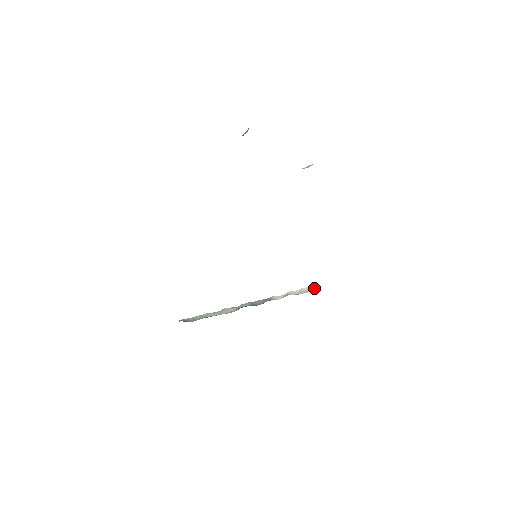
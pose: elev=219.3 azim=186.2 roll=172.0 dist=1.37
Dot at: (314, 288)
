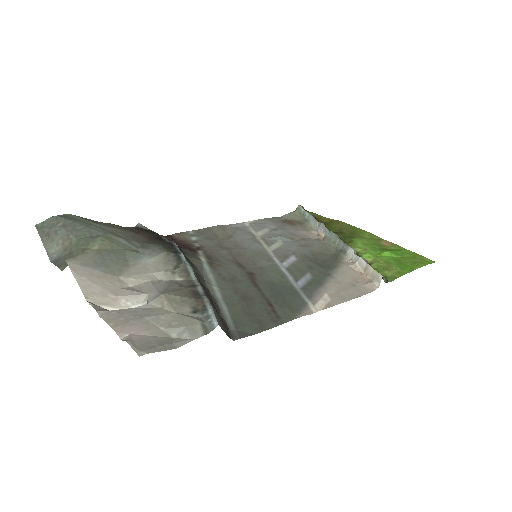
Dot at: (375, 279)
